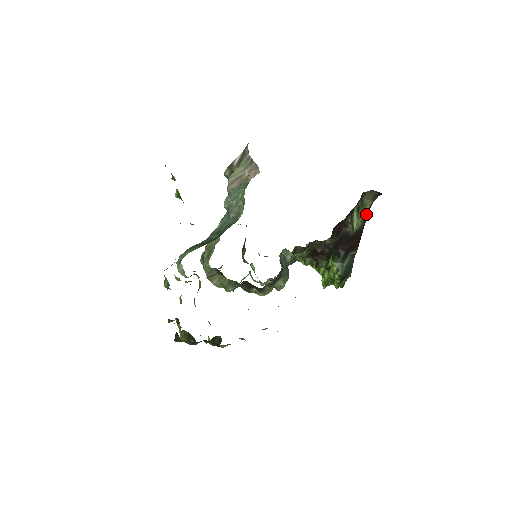
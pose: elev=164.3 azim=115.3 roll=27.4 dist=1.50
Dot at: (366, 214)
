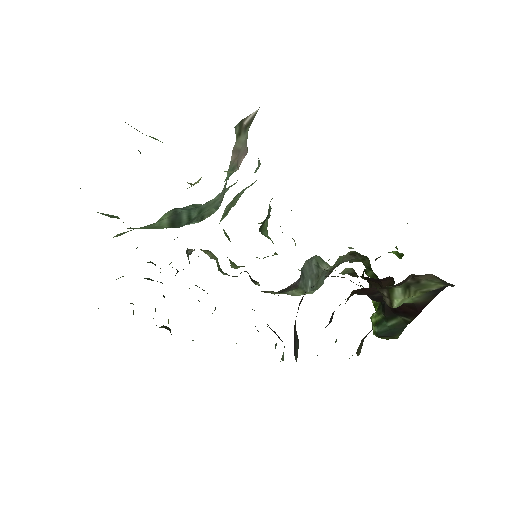
Dot at: (433, 292)
